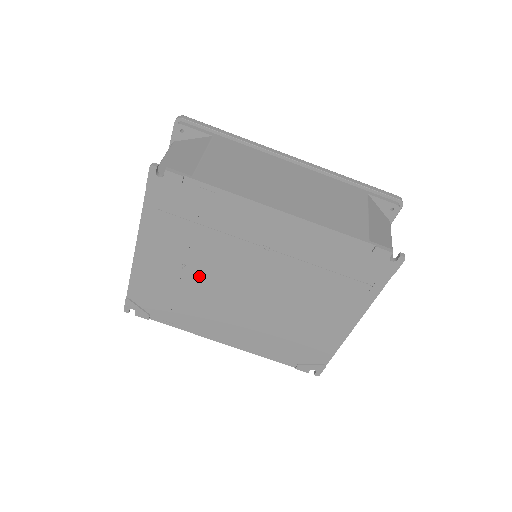
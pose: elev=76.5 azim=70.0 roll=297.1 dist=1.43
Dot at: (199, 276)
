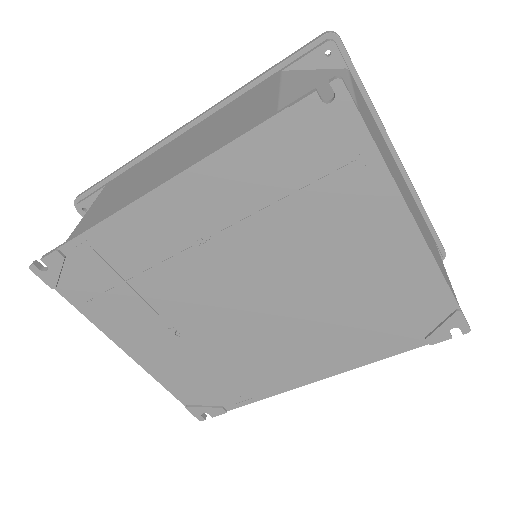
Dot at: (200, 330)
